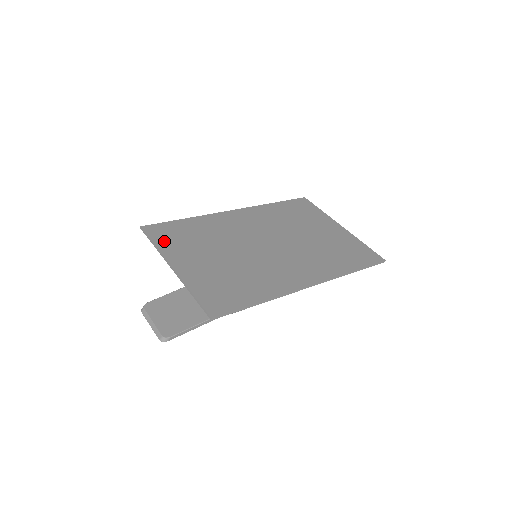
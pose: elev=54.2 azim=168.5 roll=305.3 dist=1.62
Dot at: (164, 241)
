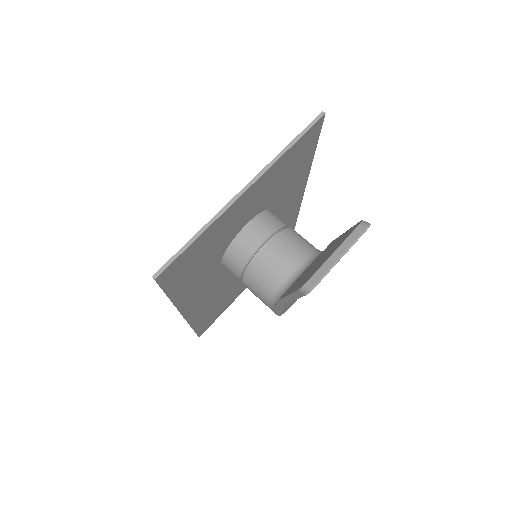
Dot at: occluded
